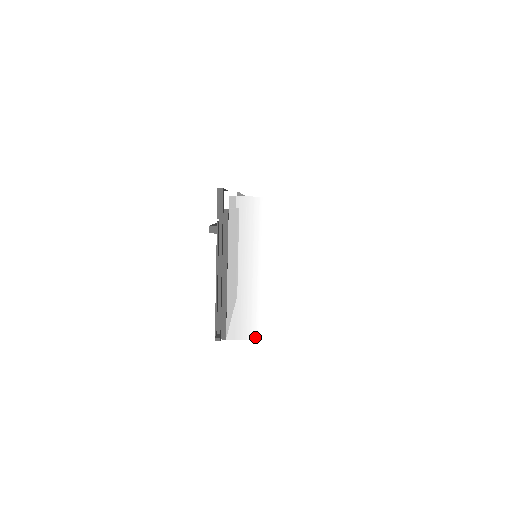
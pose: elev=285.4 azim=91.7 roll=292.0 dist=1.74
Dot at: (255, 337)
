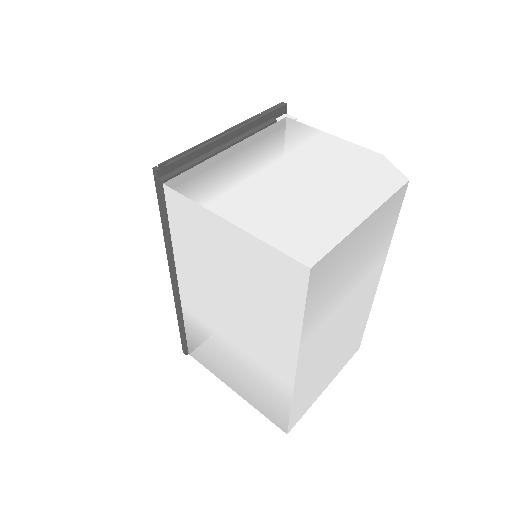
Dot at: (194, 197)
